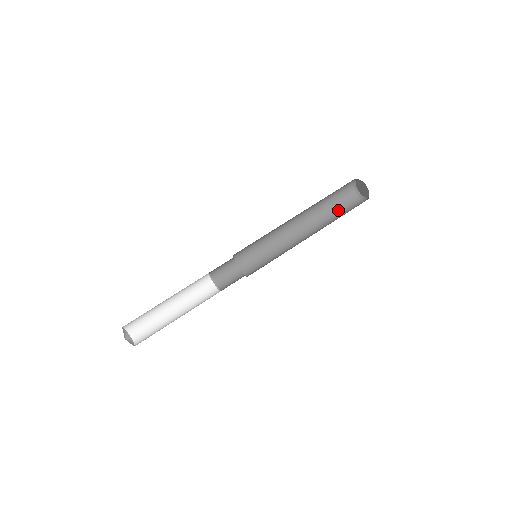
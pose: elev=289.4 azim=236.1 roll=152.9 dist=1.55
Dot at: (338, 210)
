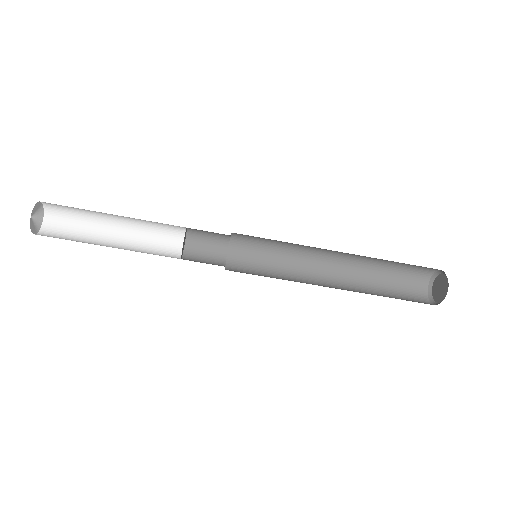
Dot at: (394, 272)
